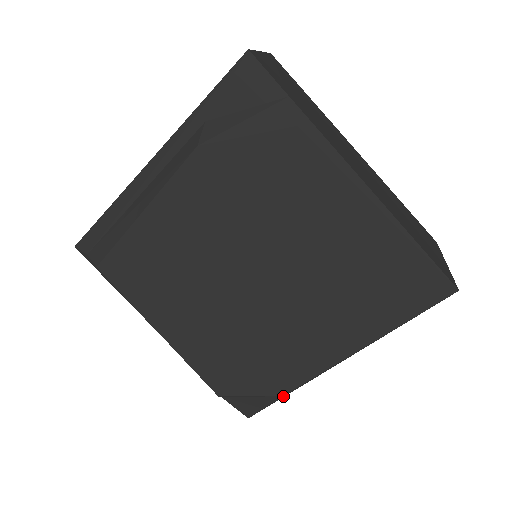
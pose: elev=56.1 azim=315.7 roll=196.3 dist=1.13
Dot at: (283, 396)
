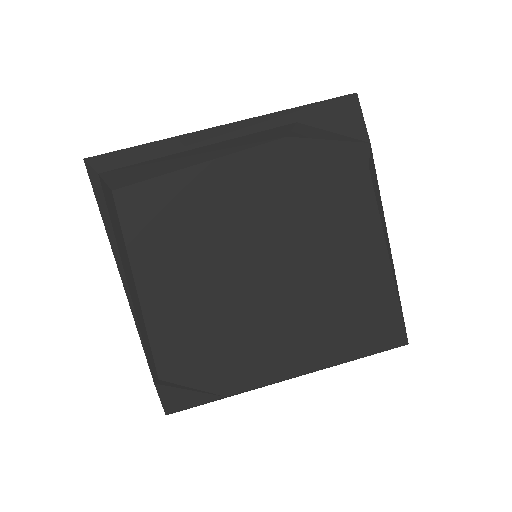
Dot at: (222, 398)
